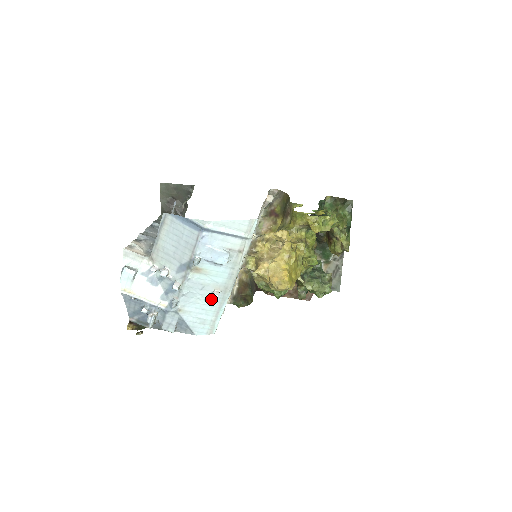
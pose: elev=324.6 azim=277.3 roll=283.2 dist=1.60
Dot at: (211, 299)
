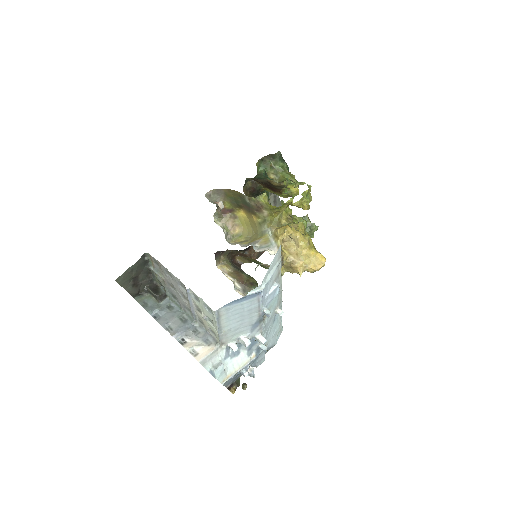
Dot at: (275, 318)
